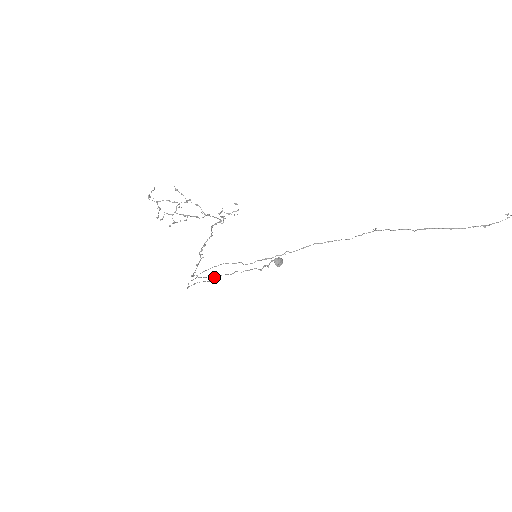
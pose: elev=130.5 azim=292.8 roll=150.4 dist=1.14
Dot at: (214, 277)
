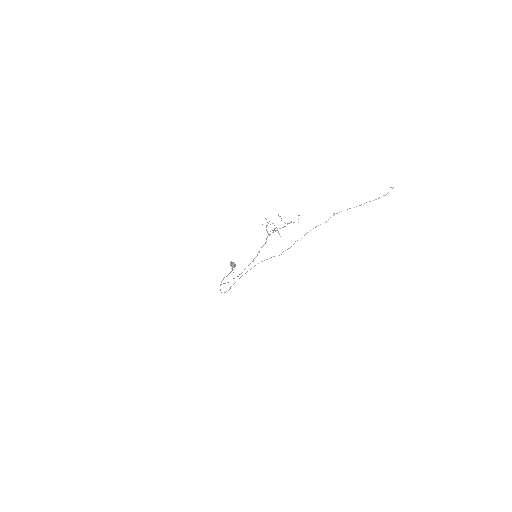
Dot at: occluded
